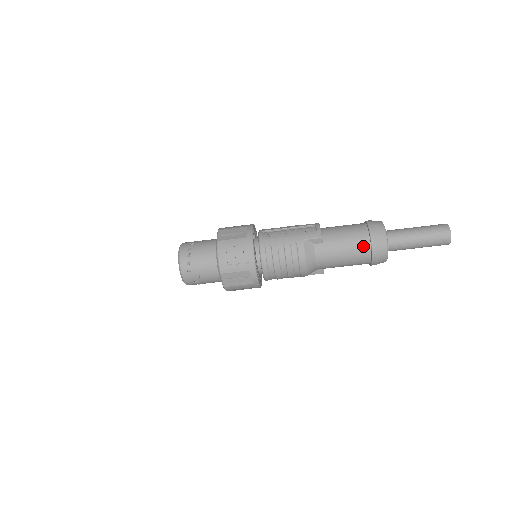
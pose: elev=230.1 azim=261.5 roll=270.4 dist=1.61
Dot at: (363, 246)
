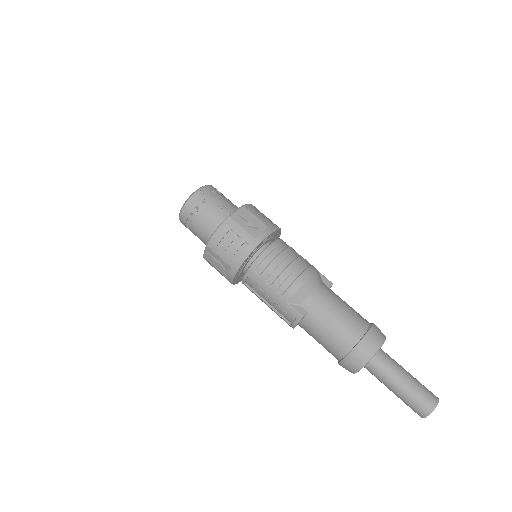
Dot at: (364, 320)
